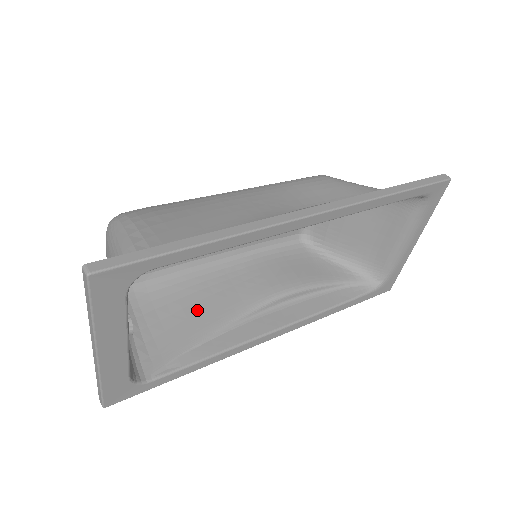
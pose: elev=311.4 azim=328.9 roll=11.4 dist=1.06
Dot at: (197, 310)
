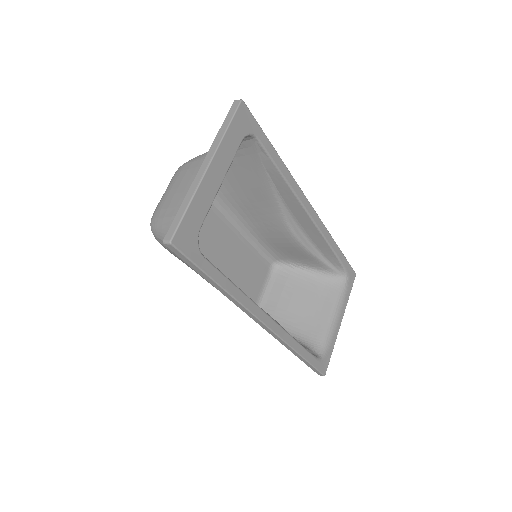
Dot at: occluded
